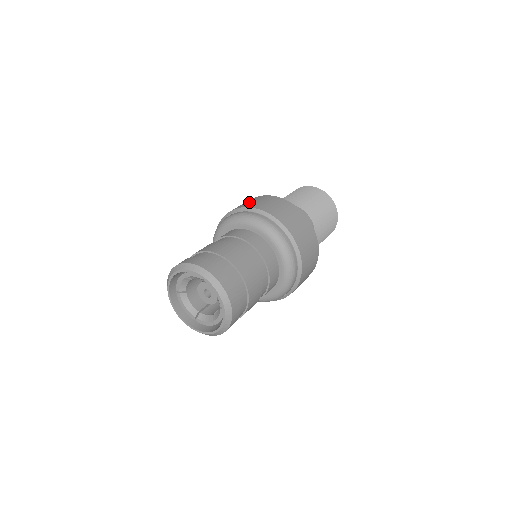
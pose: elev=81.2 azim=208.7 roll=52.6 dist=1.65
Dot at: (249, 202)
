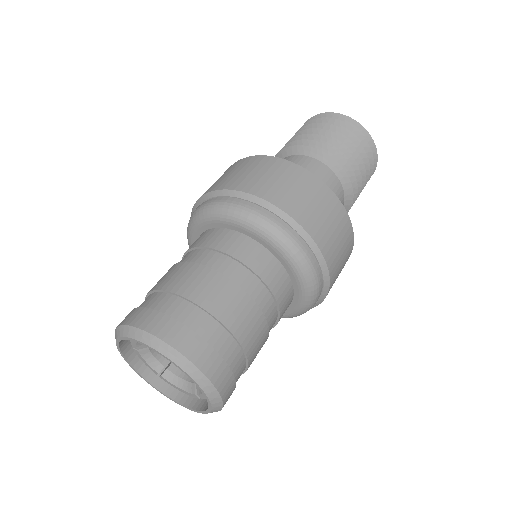
Dot at: occluded
